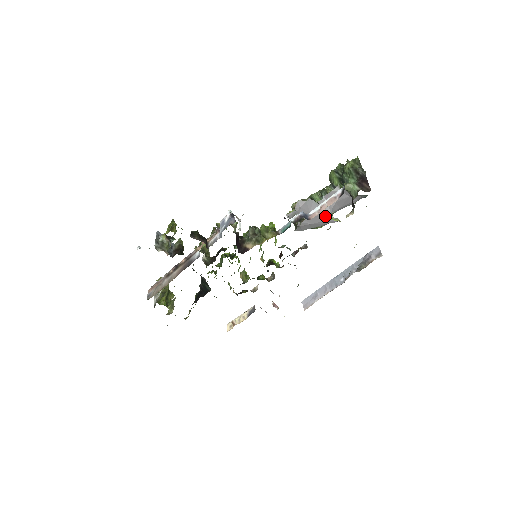
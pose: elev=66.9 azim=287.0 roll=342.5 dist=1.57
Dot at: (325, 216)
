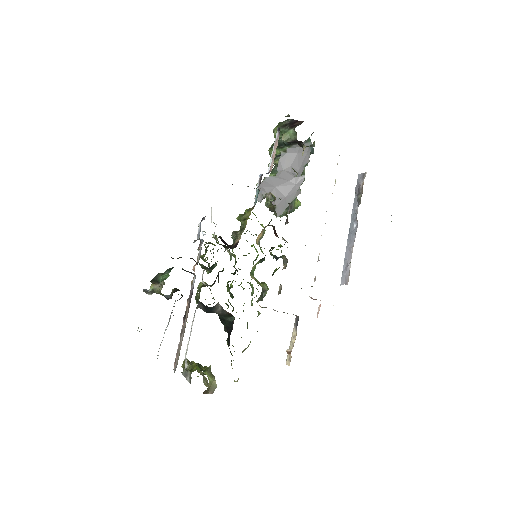
Dot at: (291, 182)
